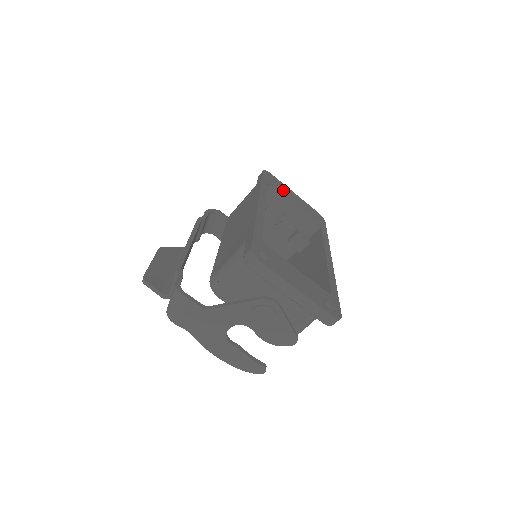
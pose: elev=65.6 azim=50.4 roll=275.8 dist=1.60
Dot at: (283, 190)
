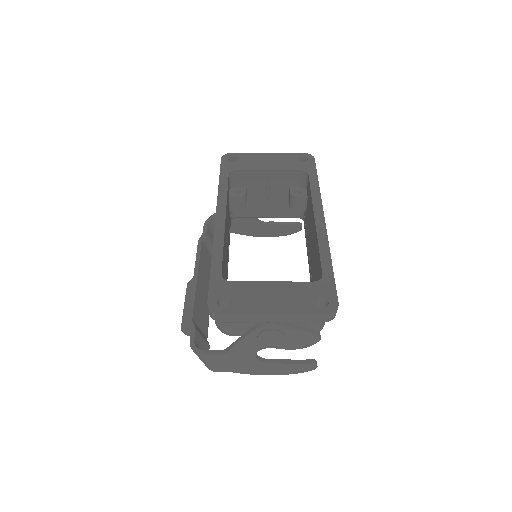
Dot at: (250, 165)
